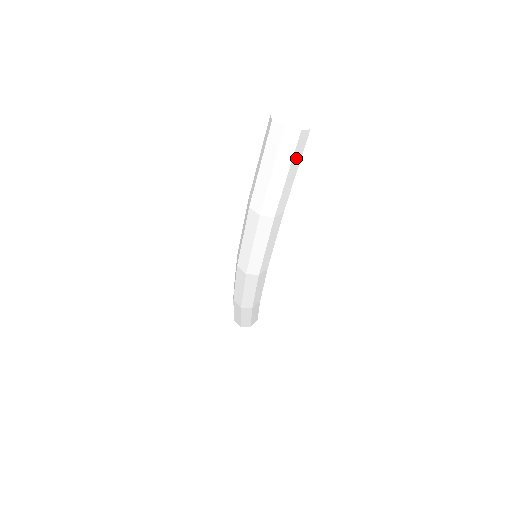
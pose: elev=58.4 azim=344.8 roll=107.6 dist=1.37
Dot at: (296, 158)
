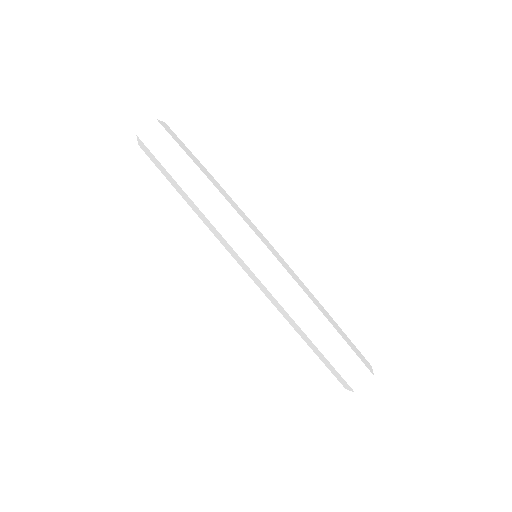
Dot at: (174, 137)
